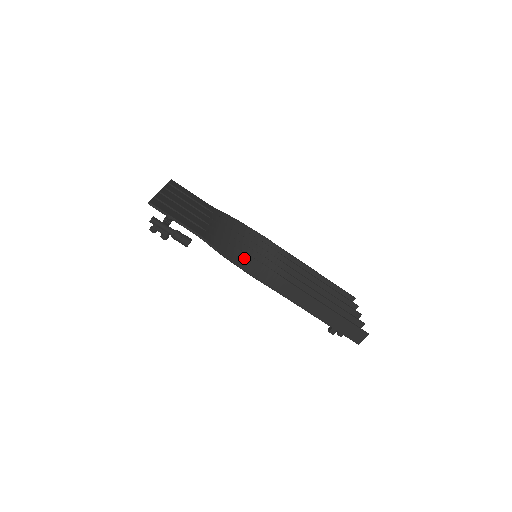
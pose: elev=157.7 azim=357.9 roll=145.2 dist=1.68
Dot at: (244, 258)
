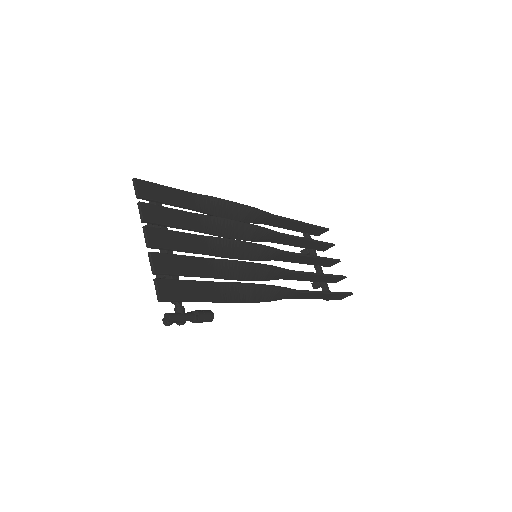
Dot at: (259, 291)
